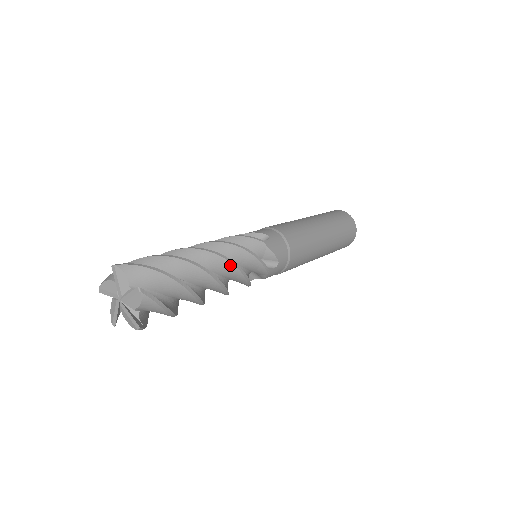
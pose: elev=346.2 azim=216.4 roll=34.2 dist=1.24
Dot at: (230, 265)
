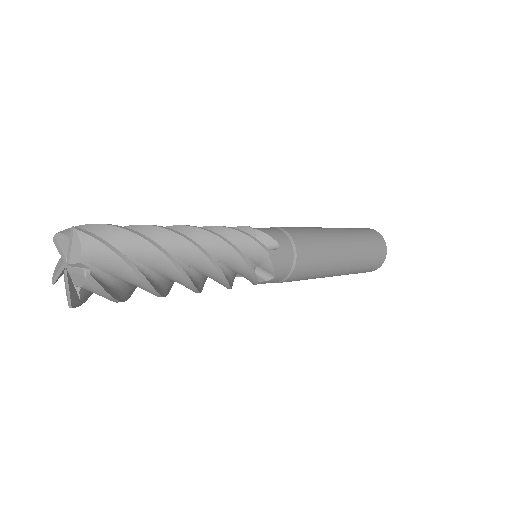
Dot at: (214, 269)
